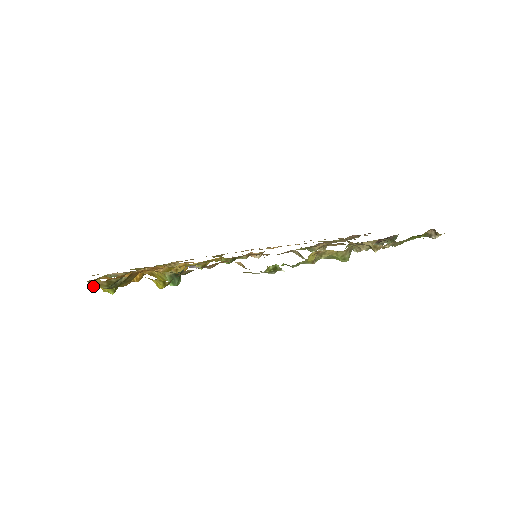
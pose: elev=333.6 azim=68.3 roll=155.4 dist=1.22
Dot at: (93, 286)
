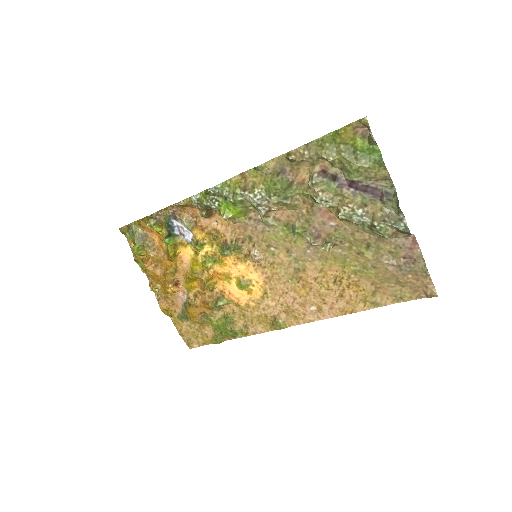
Dot at: (136, 258)
